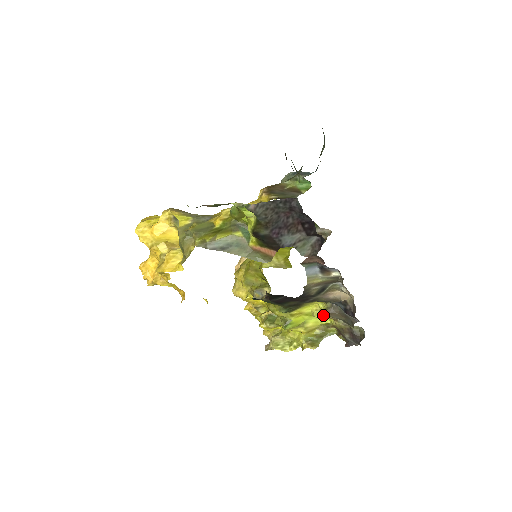
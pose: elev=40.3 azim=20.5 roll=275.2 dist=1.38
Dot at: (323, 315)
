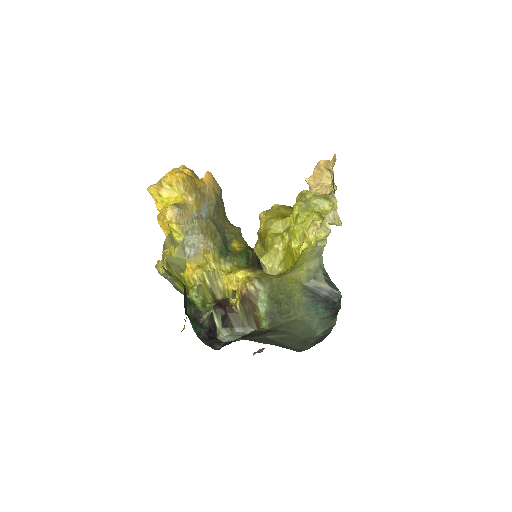
Dot at: occluded
